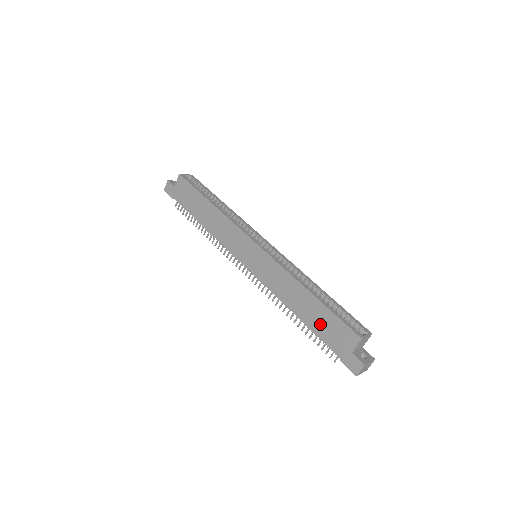
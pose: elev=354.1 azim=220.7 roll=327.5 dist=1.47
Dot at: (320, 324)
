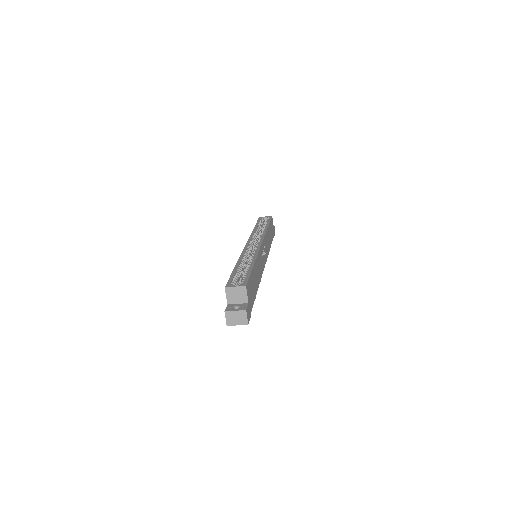
Dot at: occluded
